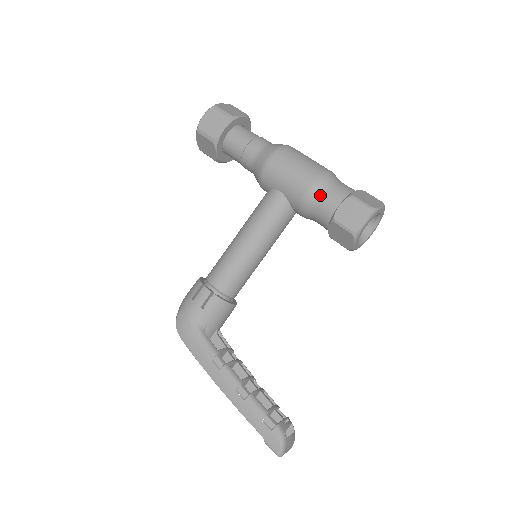
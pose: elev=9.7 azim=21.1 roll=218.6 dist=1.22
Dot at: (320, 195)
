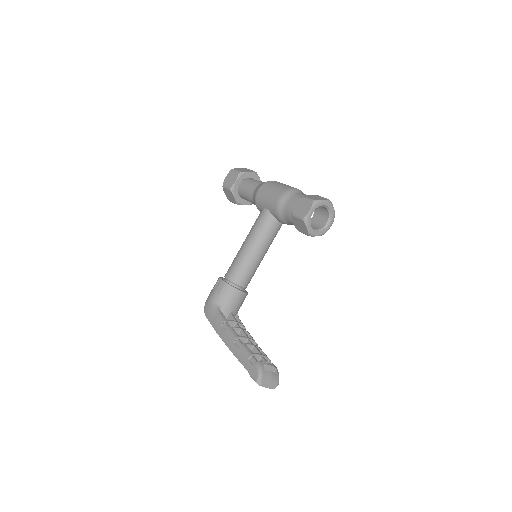
Dot at: (286, 202)
